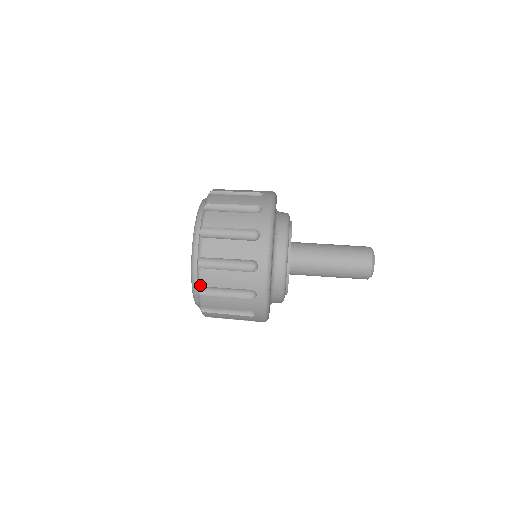
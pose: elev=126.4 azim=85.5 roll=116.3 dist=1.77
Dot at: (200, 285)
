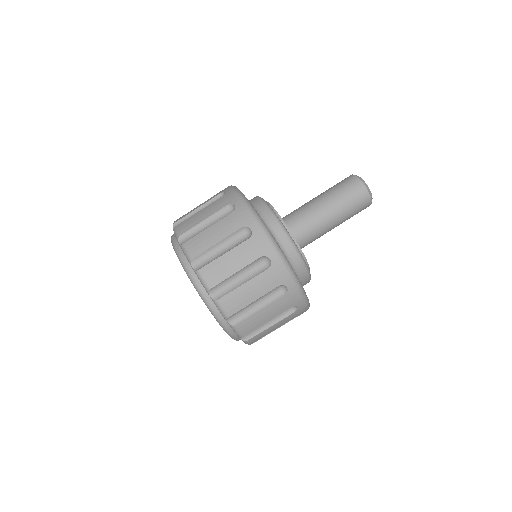
Dot at: (250, 344)
